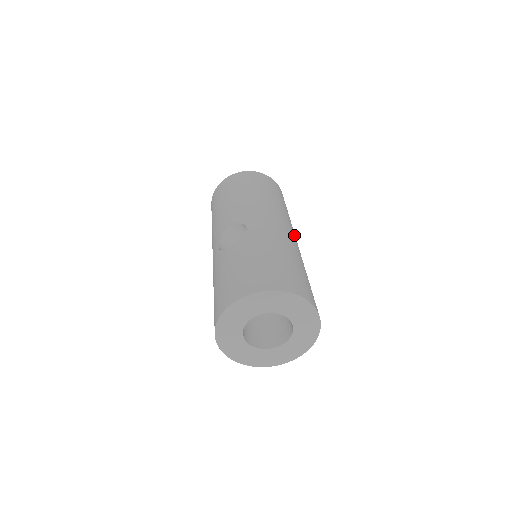
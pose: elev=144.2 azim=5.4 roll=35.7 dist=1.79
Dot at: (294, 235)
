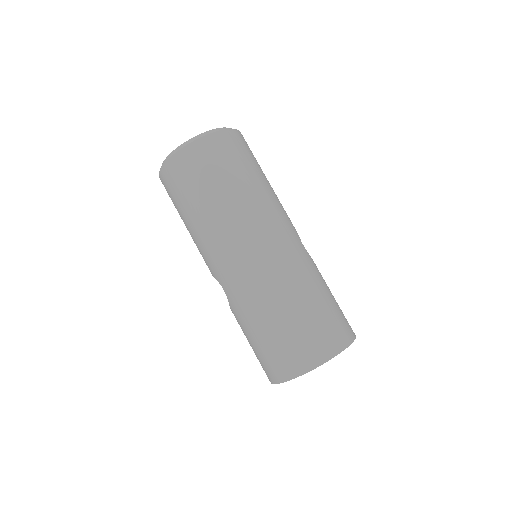
Dot at: (261, 241)
